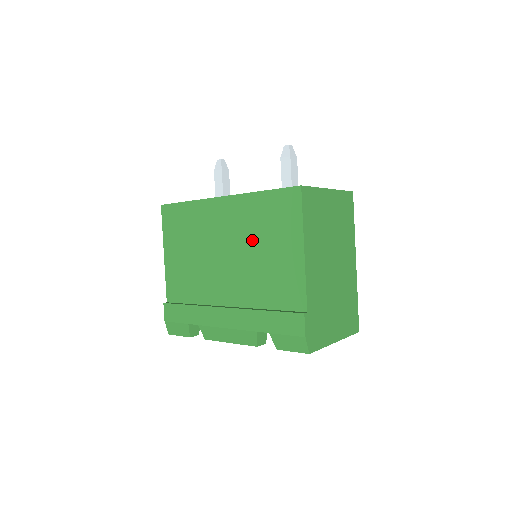
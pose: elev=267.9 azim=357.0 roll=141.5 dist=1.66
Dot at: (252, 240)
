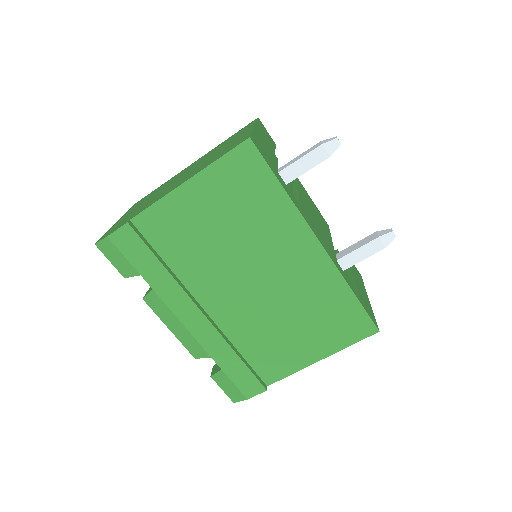
Dot at: (295, 305)
